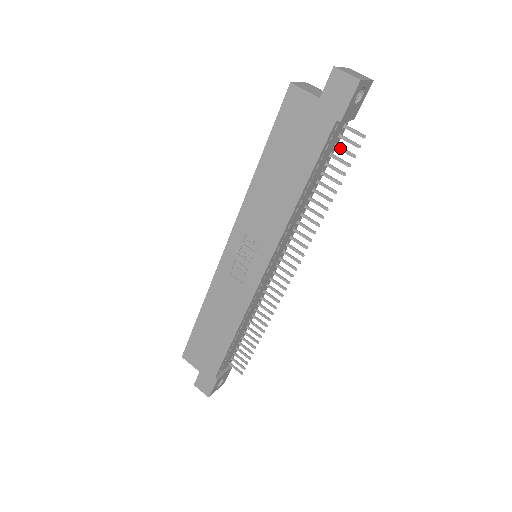
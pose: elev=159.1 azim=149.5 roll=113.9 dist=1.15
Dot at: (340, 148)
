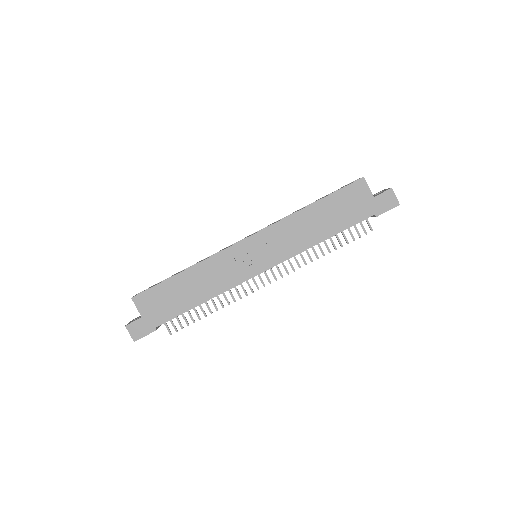
Dot at: (356, 227)
